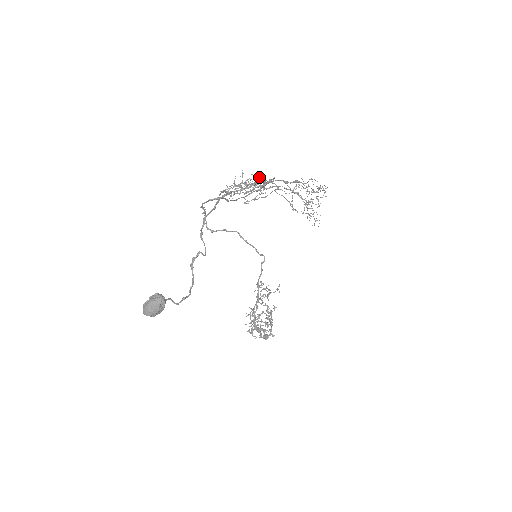
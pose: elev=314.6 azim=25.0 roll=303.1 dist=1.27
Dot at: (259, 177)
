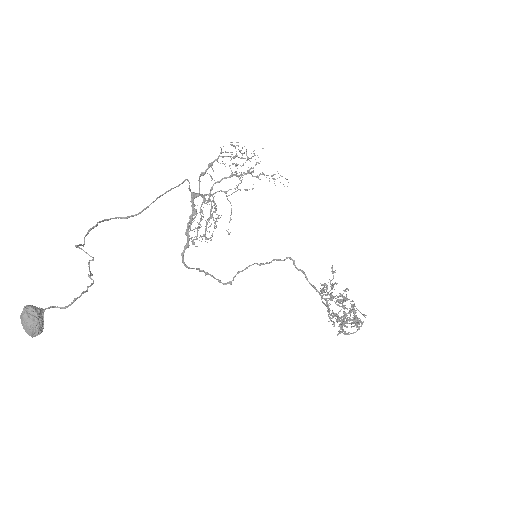
Dot at: occluded
